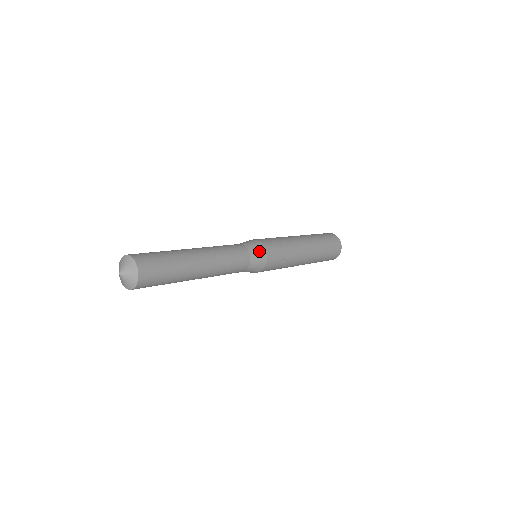
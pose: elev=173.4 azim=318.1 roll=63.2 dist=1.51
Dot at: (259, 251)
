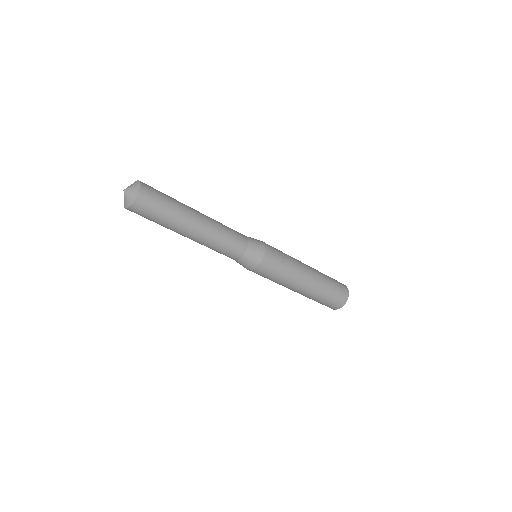
Dot at: (256, 240)
